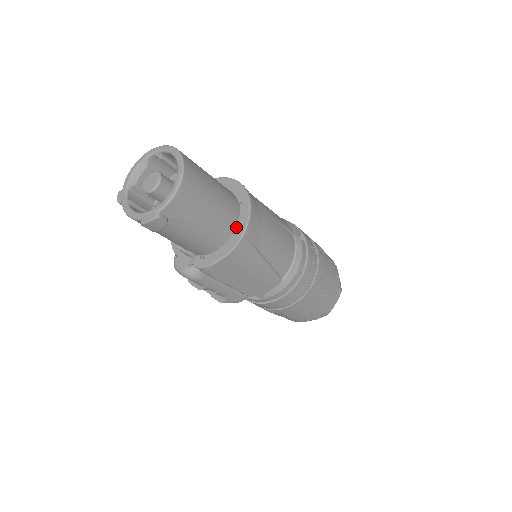
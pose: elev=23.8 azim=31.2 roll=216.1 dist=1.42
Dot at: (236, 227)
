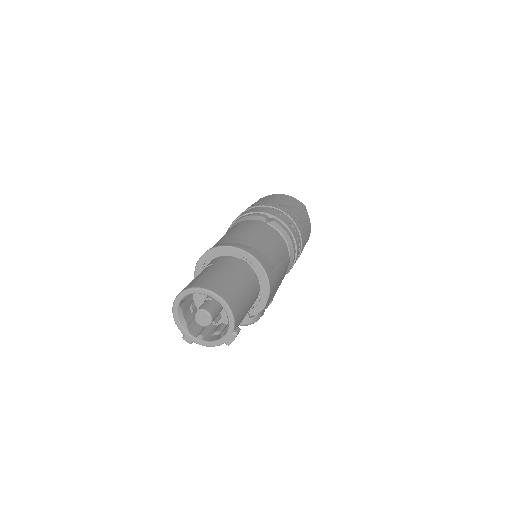
Dot at: (257, 275)
